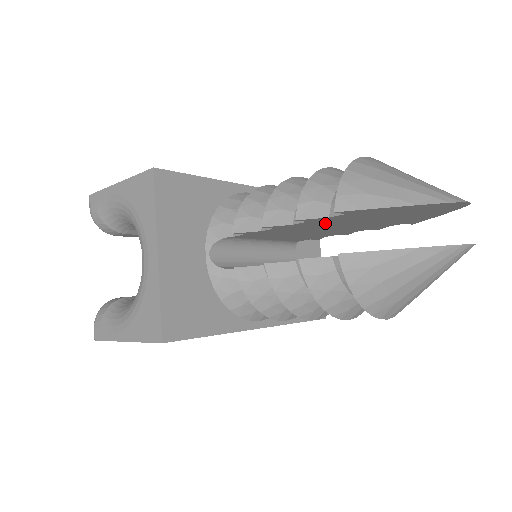
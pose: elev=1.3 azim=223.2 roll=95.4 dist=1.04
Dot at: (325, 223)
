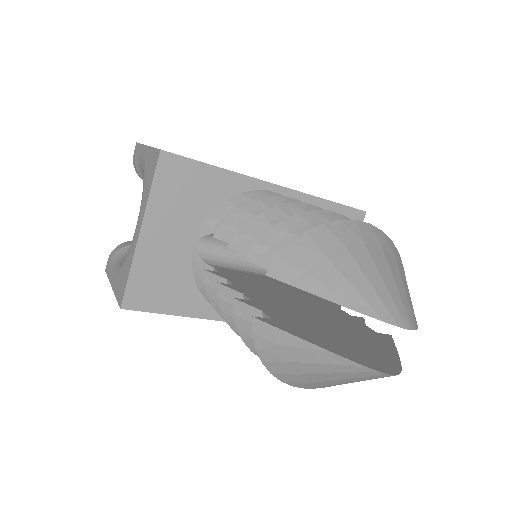
Dot at: occluded
